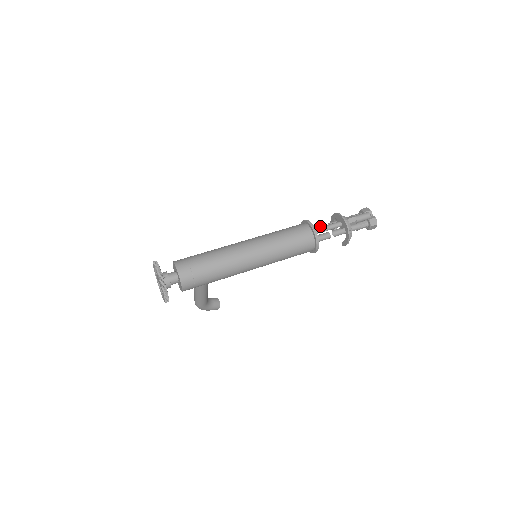
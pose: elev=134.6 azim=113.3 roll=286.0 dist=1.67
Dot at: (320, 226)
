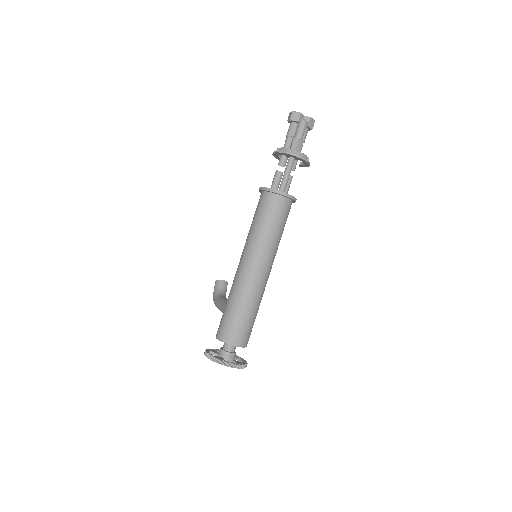
Dot at: (278, 177)
